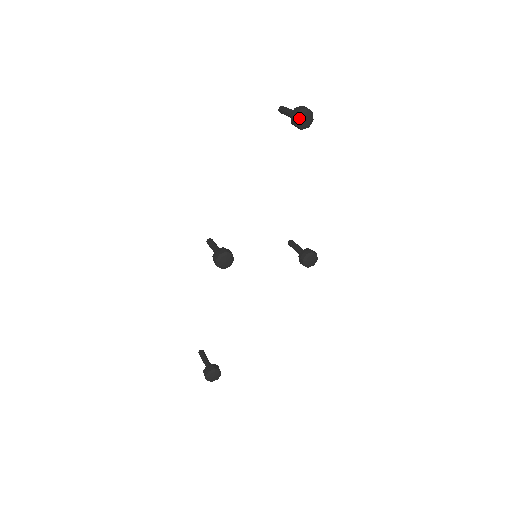
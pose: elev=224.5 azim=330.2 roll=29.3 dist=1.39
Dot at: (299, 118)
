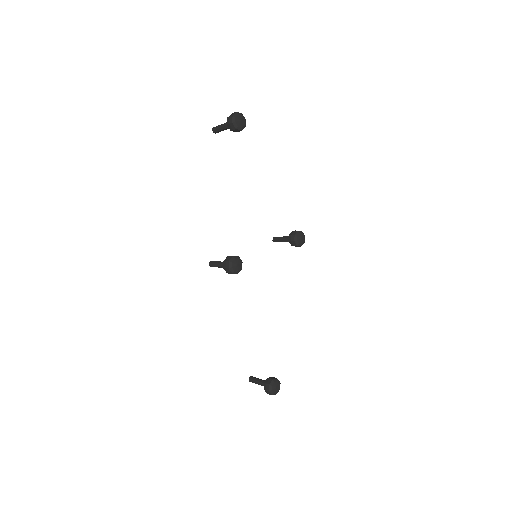
Dot at: (235, 122)
